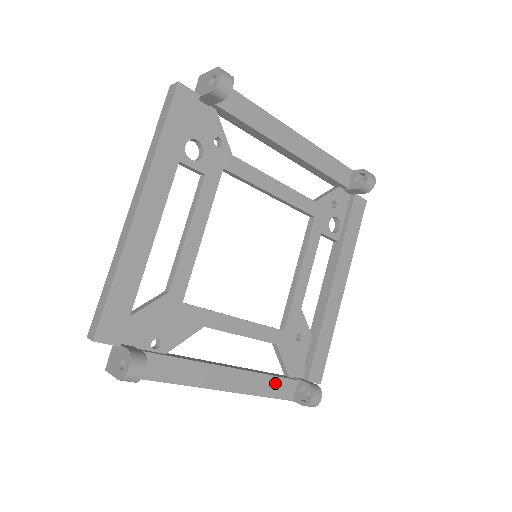
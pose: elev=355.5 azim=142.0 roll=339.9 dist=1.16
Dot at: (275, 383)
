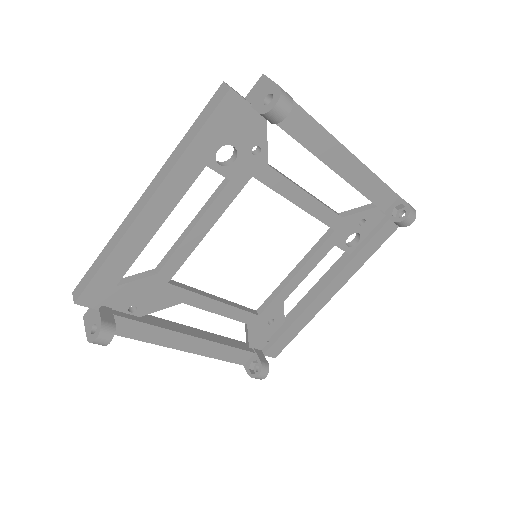
Dot at: (232, 352)
